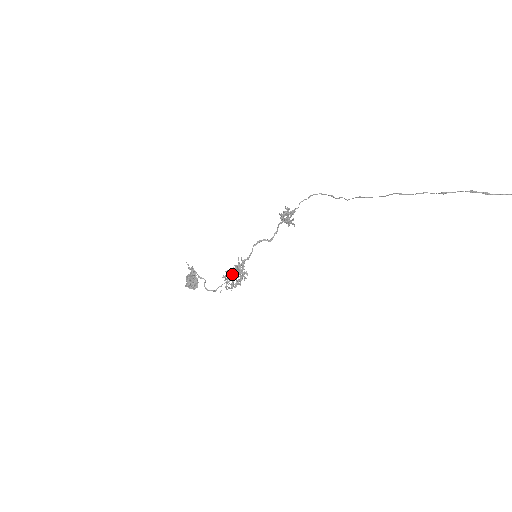
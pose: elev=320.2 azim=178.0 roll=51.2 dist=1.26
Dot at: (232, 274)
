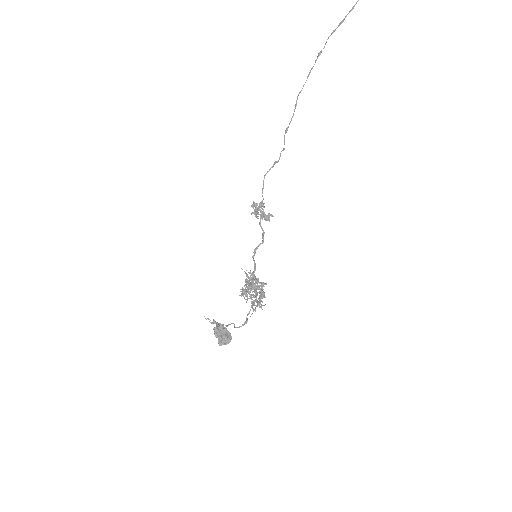
Dot at: (247, 289)
